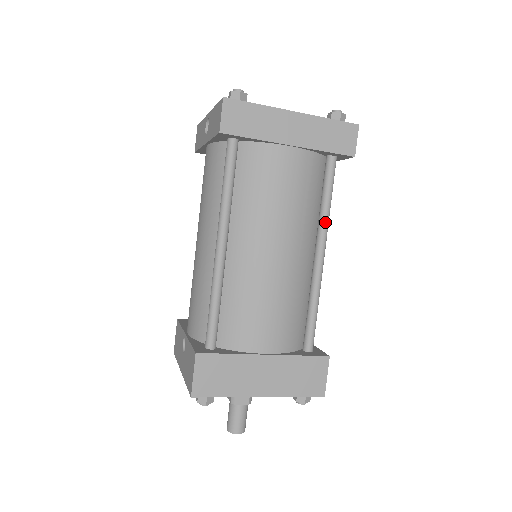
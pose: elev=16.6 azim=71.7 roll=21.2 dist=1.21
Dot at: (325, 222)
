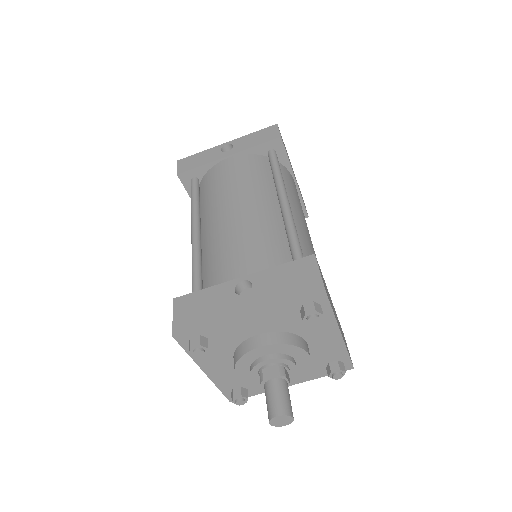
Dot at: occluded
